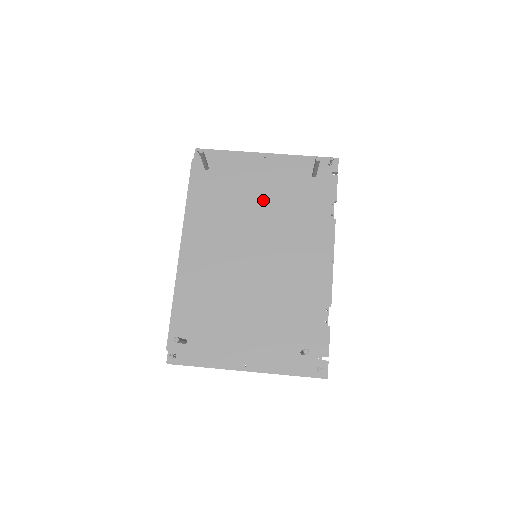
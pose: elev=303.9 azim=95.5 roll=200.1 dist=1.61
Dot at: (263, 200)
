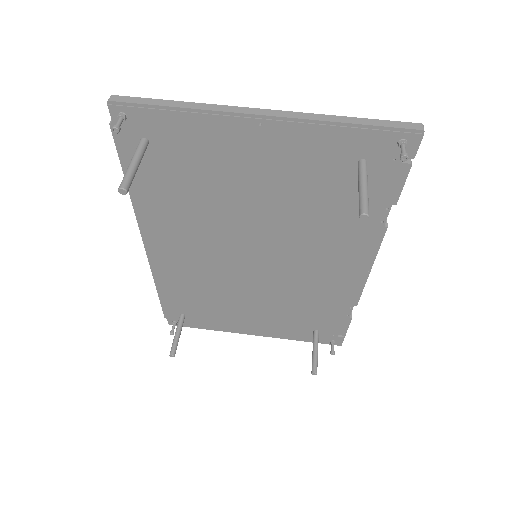
Dot at: (261, 196)
